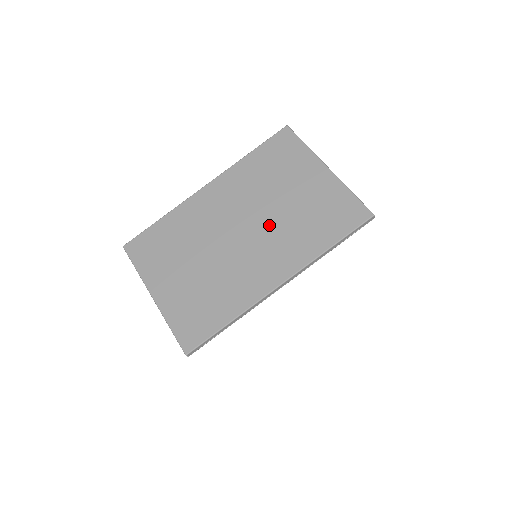
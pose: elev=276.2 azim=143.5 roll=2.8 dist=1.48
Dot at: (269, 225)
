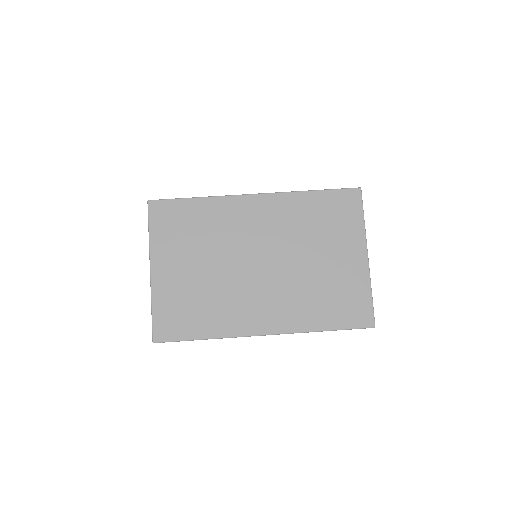
Dot at: (287, 275)
